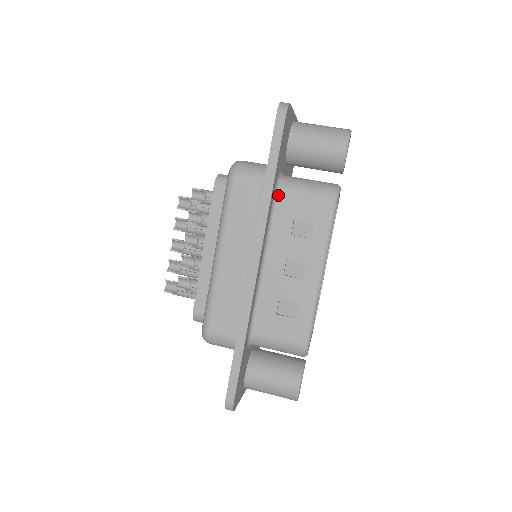
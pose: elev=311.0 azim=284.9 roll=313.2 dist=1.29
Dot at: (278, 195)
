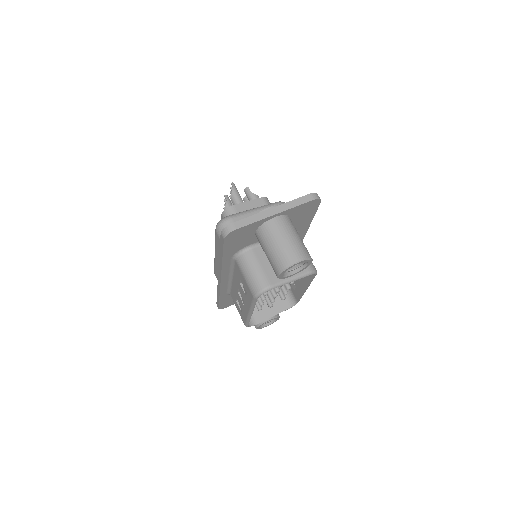
Dot at: (235, 261)
